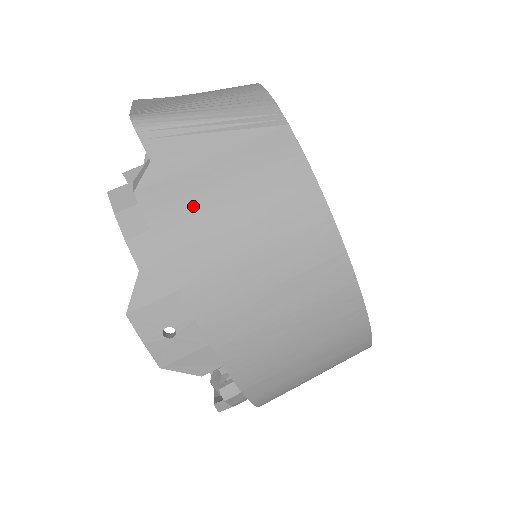
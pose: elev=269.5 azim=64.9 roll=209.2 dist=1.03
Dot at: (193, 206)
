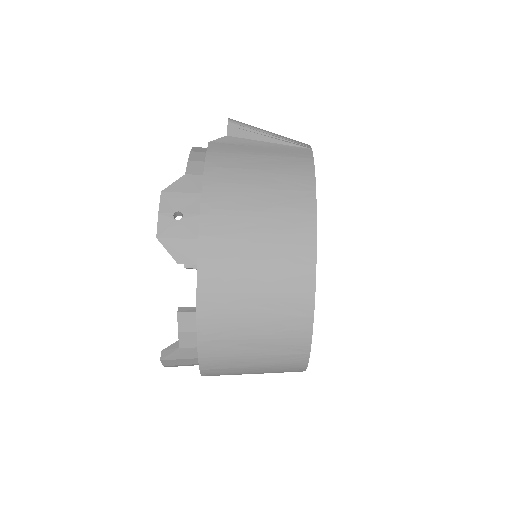
Dot at: (237, 155)
